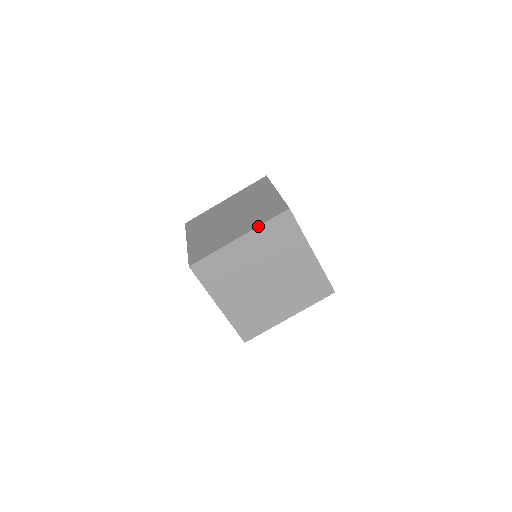
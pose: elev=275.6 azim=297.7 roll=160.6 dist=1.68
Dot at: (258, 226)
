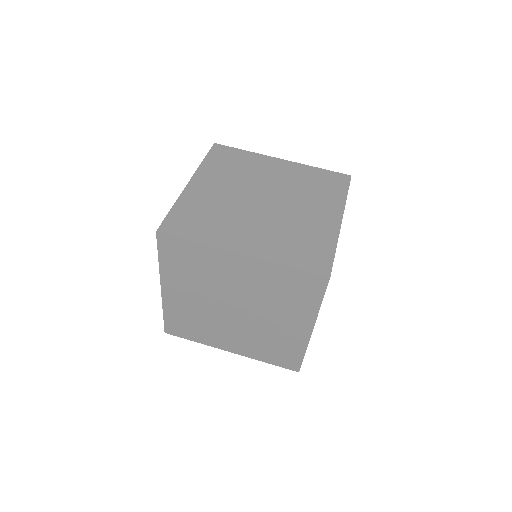
Dot at: (275, 263)
